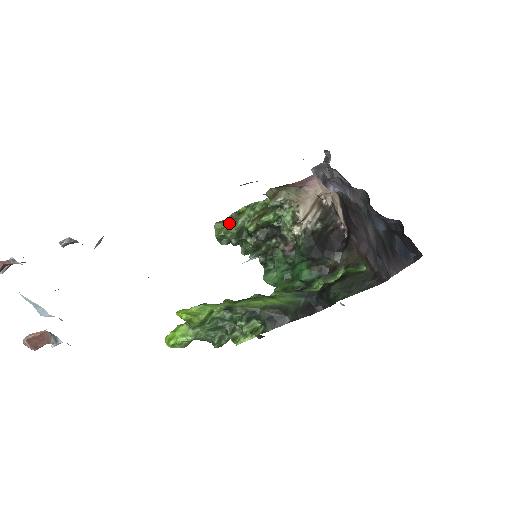
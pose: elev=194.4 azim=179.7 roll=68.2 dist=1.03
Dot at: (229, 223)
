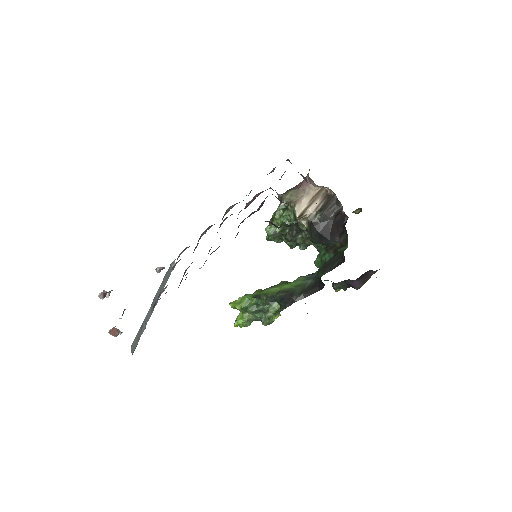
Dot at: (265, 229)
